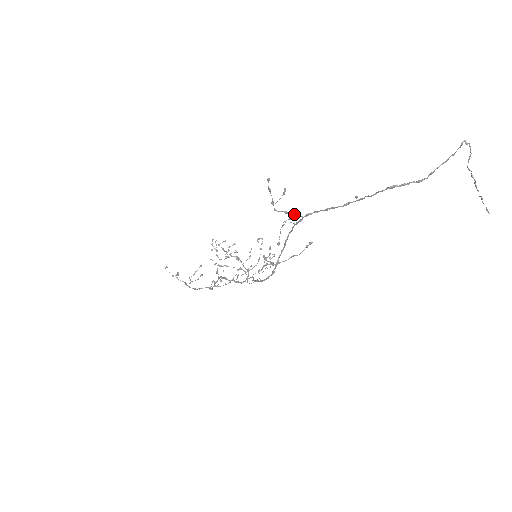
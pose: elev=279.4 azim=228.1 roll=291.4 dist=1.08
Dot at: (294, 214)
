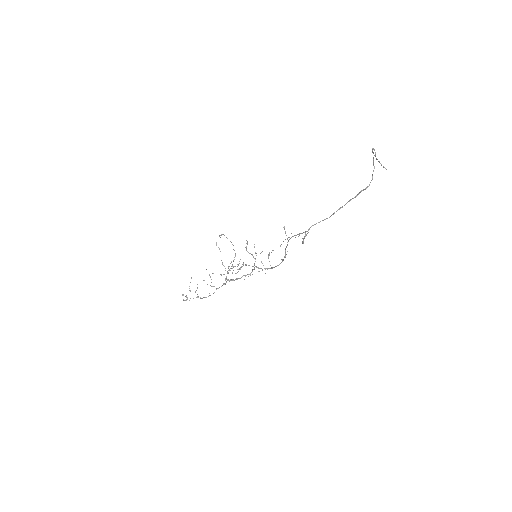
Dot at: occluded
